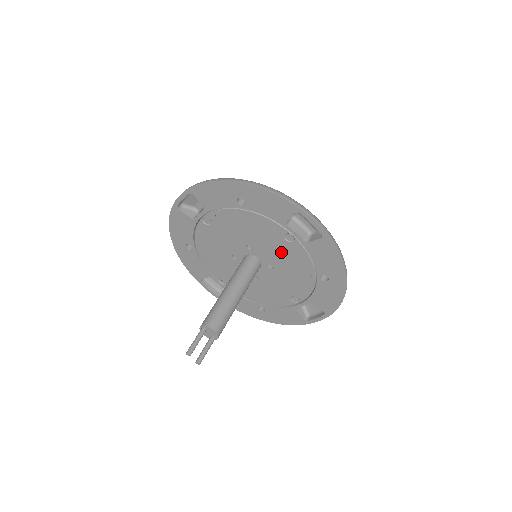
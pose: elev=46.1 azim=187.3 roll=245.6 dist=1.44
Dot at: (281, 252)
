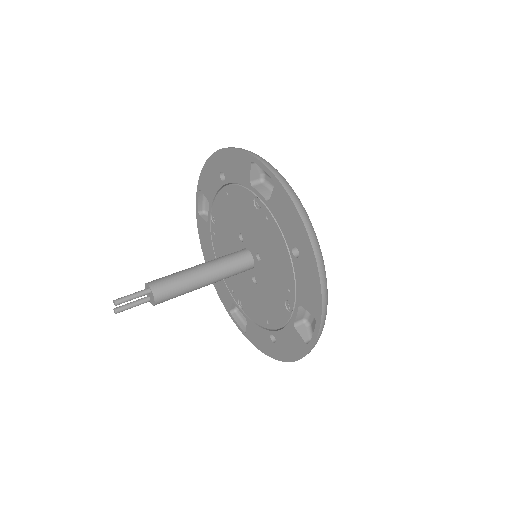
Dot at: (272, 294)
